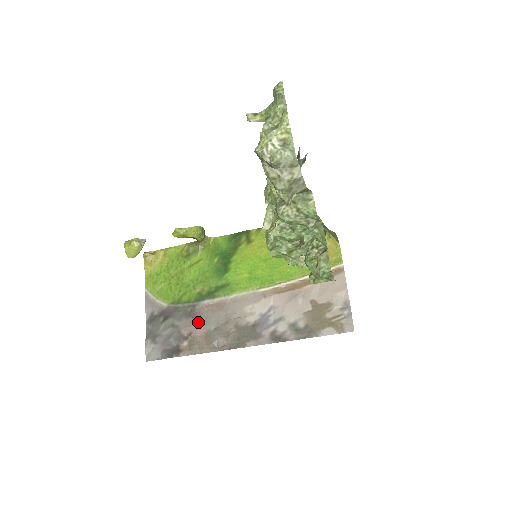
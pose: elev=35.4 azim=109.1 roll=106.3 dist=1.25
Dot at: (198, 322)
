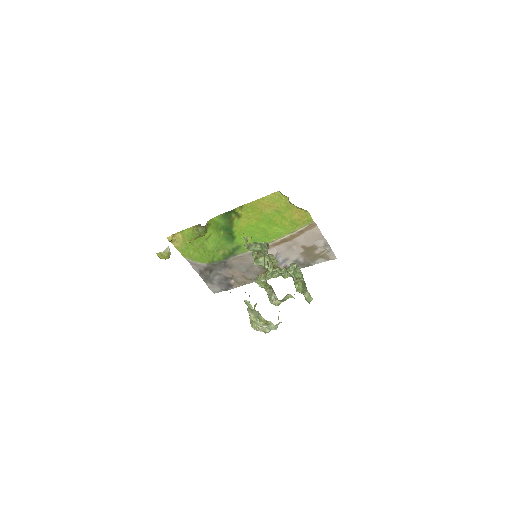
Dot at: (233, 270)
